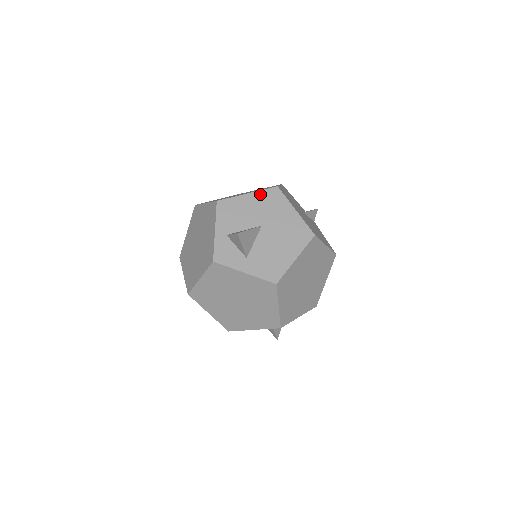
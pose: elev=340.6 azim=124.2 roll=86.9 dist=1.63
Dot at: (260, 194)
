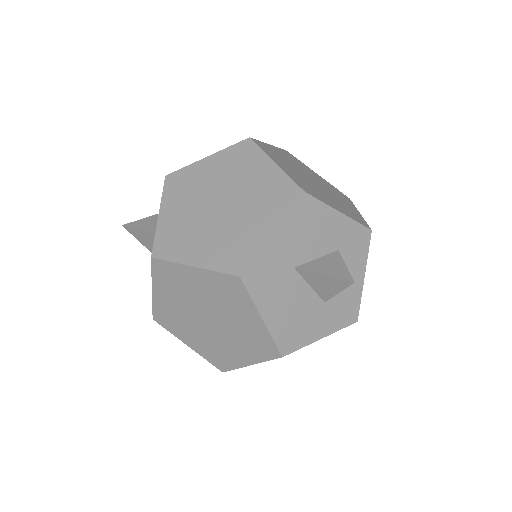
Dot at: occluded
